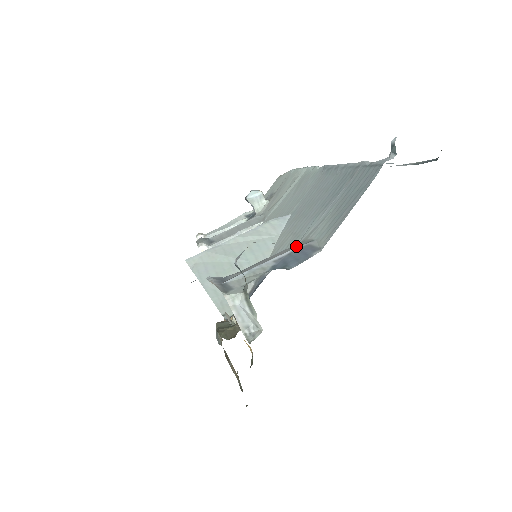
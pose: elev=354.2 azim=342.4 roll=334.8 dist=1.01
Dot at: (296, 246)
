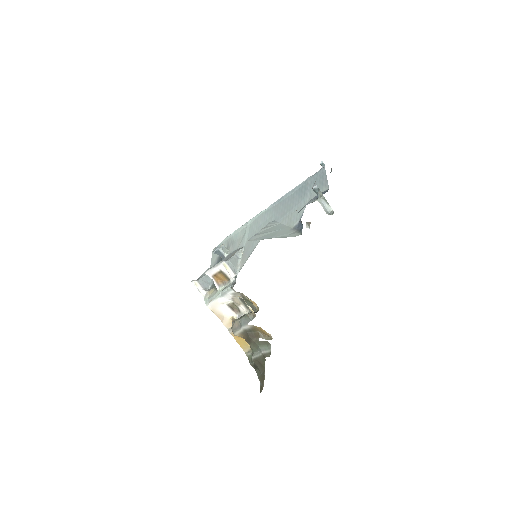
Dot at: occluded
